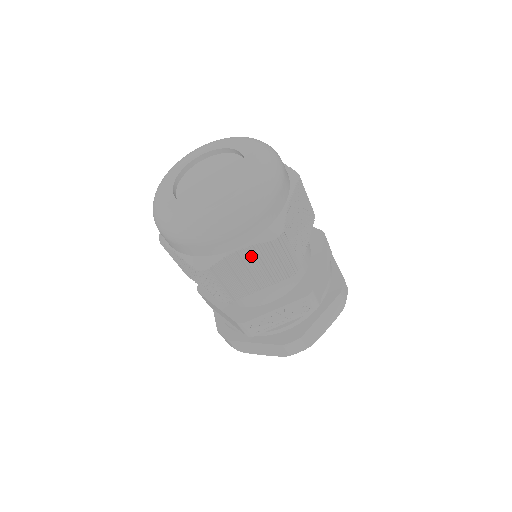
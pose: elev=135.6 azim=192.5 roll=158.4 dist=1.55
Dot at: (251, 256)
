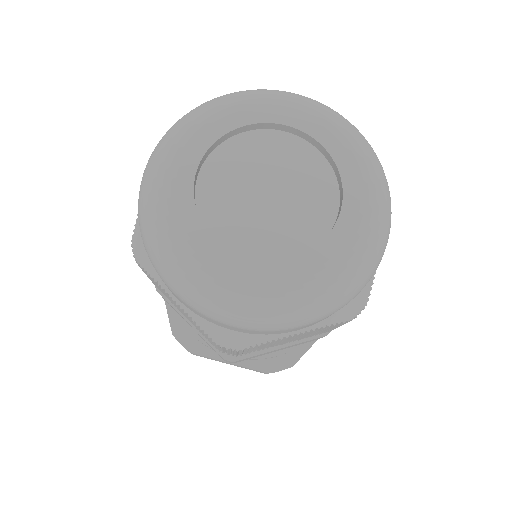
Dot at: occluded
